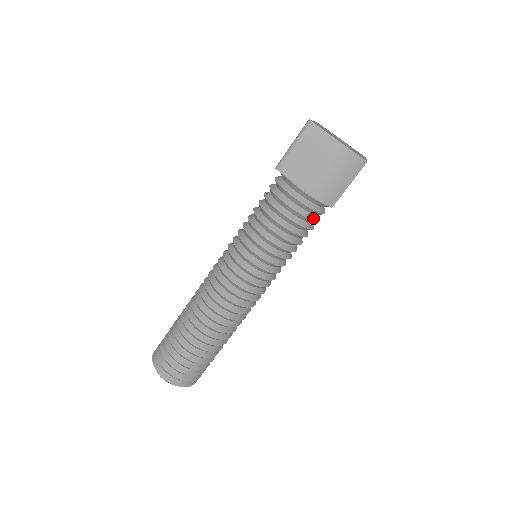
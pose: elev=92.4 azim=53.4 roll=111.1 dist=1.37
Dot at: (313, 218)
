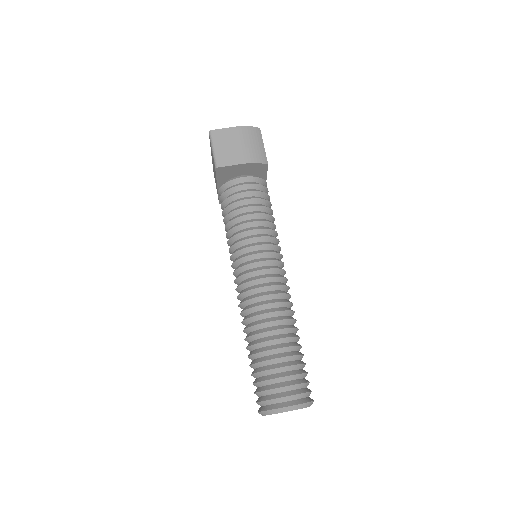
Dot at: (265, 193)
